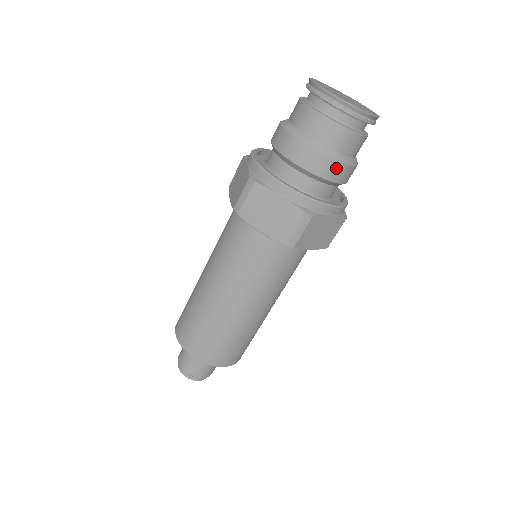
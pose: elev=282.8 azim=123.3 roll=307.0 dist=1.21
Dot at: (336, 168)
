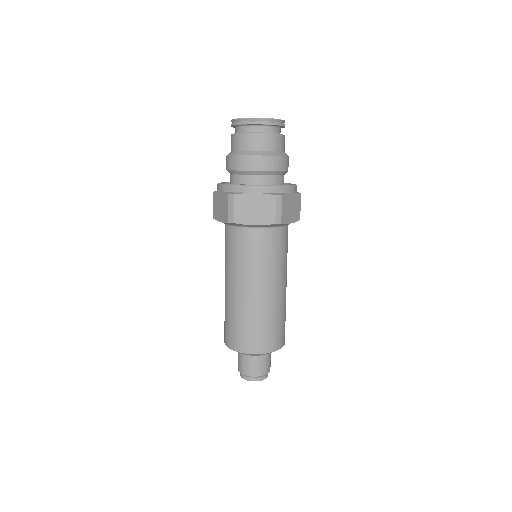
Dot at: (278, 161)
